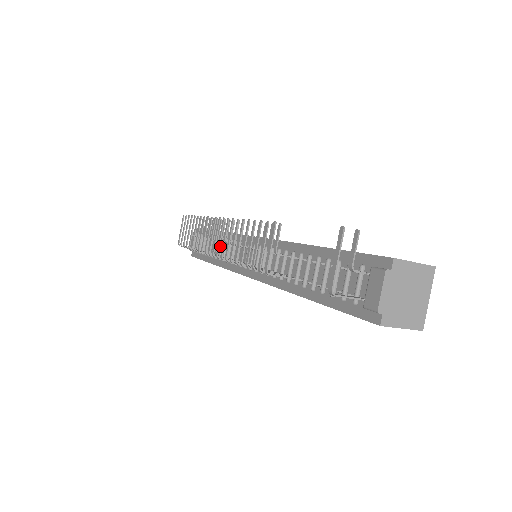
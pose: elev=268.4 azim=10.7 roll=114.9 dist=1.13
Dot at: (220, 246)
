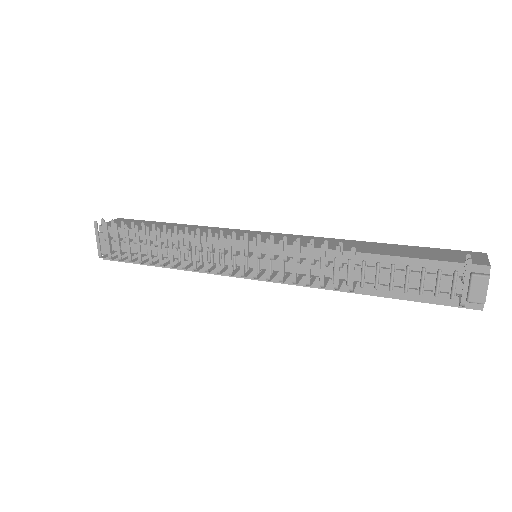
Dot at: (184, 250)
